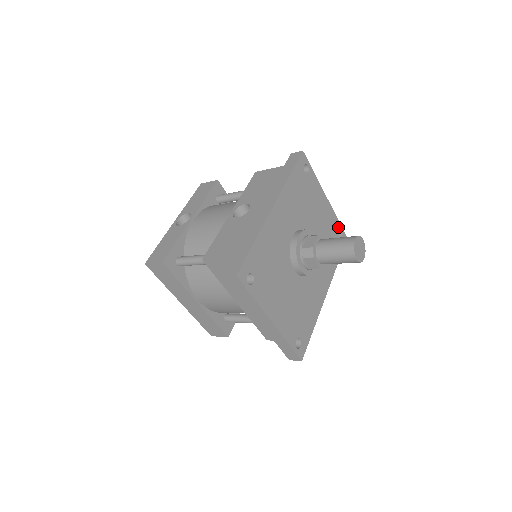
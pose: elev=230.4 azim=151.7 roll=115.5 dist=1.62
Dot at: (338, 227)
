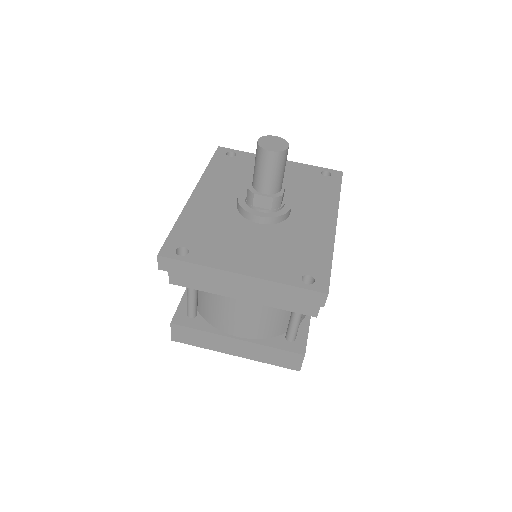
Dot at: (318, 170)
